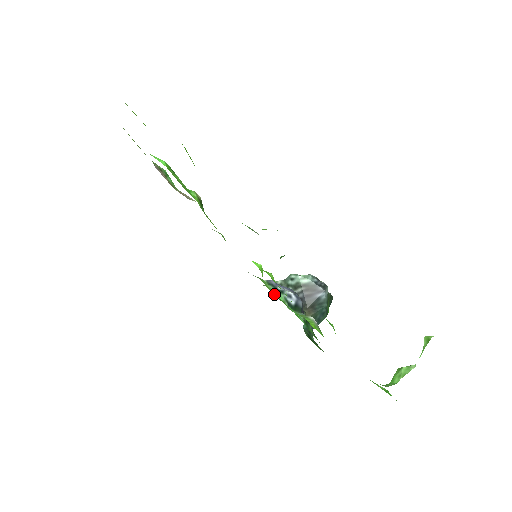
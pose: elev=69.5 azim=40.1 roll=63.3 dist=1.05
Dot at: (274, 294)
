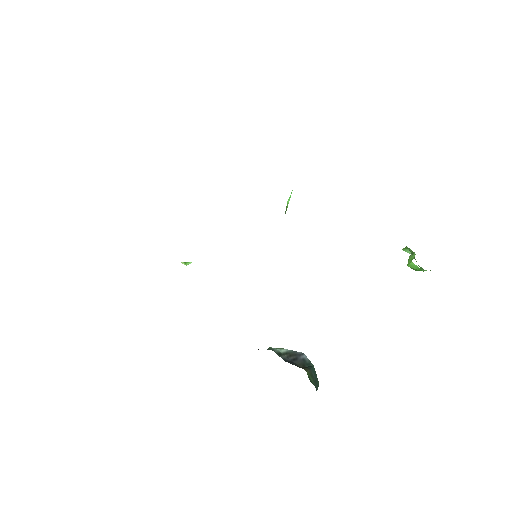
Dot at: occluded
